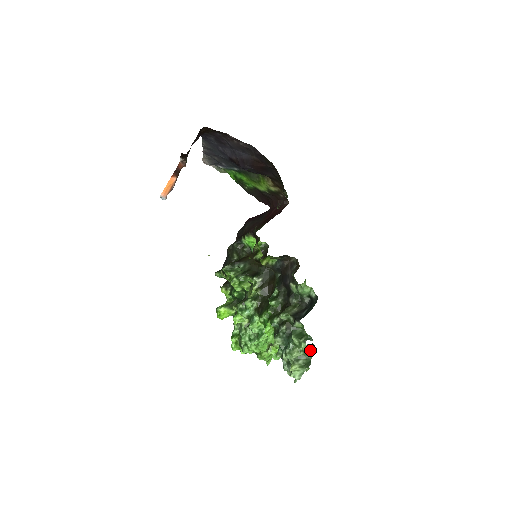
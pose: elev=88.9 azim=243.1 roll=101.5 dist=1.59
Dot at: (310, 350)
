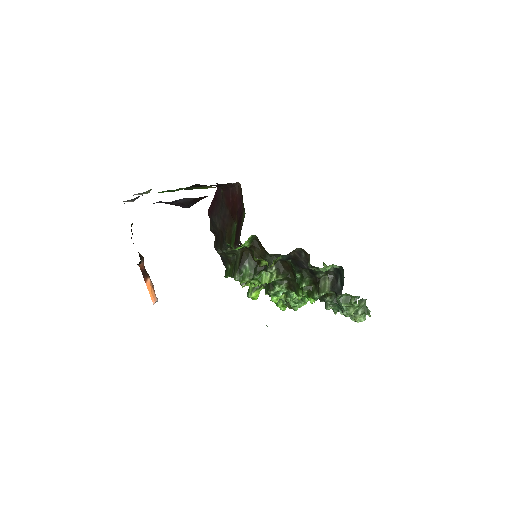
Dot at: (362, 302)
